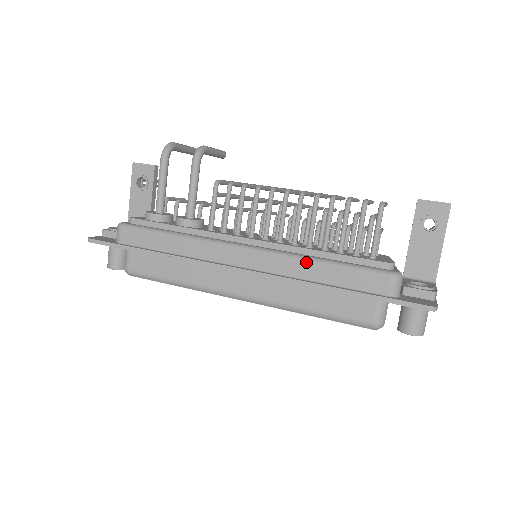
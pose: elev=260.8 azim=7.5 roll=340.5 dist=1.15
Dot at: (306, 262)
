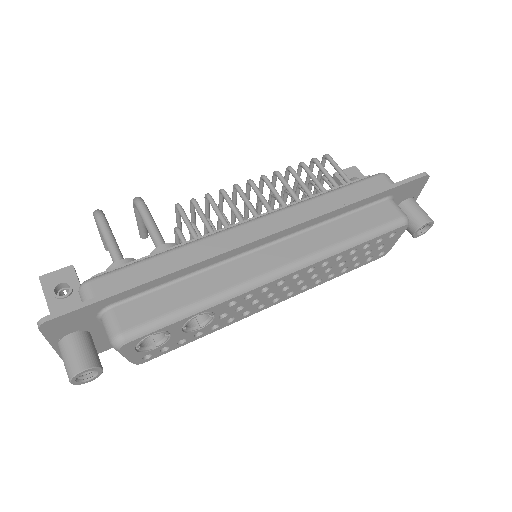
Dot at: (316, 199)
